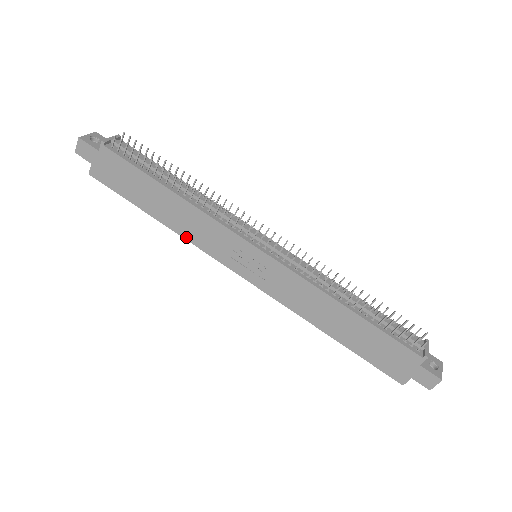
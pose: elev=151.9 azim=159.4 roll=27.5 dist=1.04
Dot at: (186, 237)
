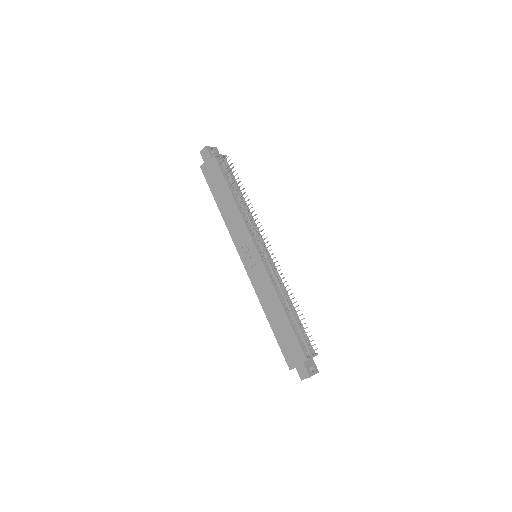
Dot at: (227, 225)
